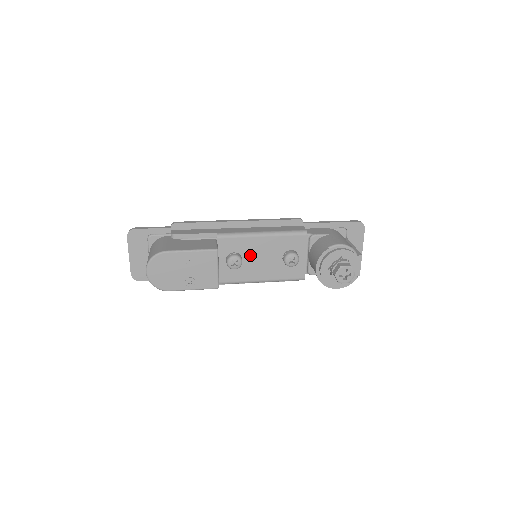
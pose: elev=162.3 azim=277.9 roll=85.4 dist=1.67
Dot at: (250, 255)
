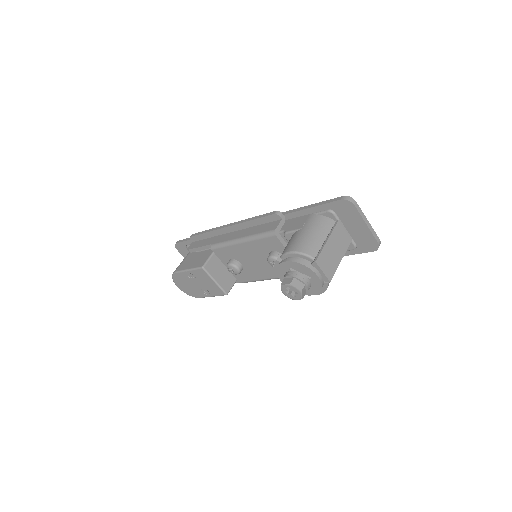
Dot at: (244, 259)
